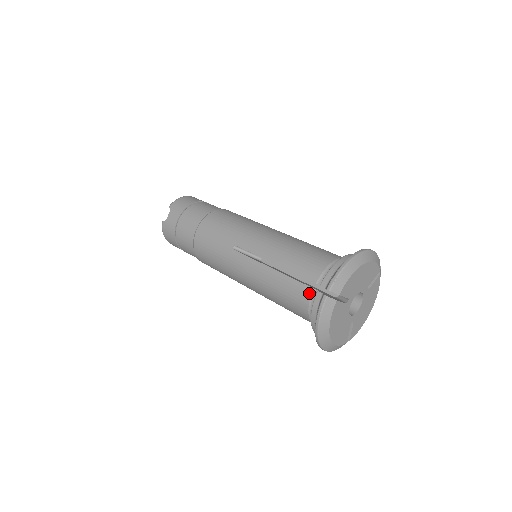
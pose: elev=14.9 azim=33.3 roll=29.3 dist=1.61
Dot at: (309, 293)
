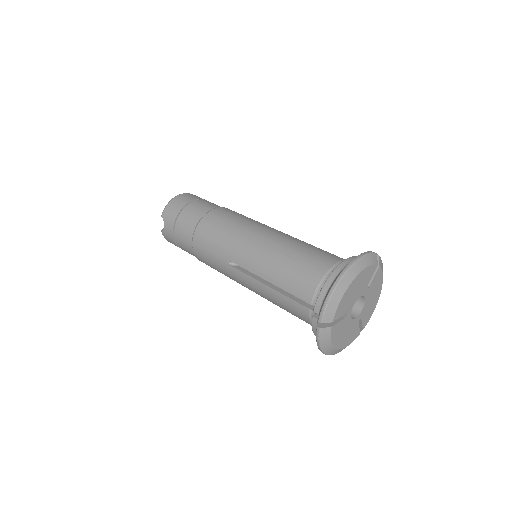
Dot at: (307, 313)
